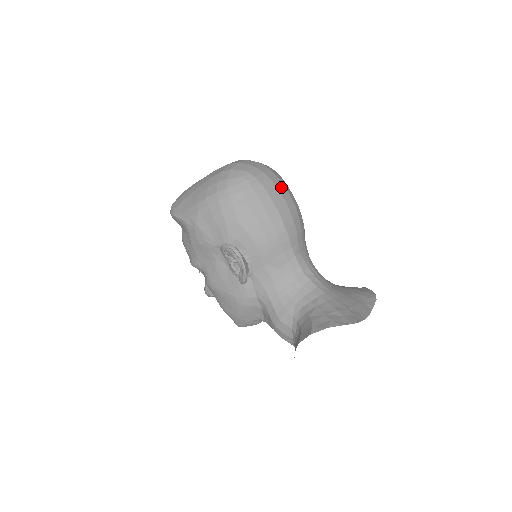
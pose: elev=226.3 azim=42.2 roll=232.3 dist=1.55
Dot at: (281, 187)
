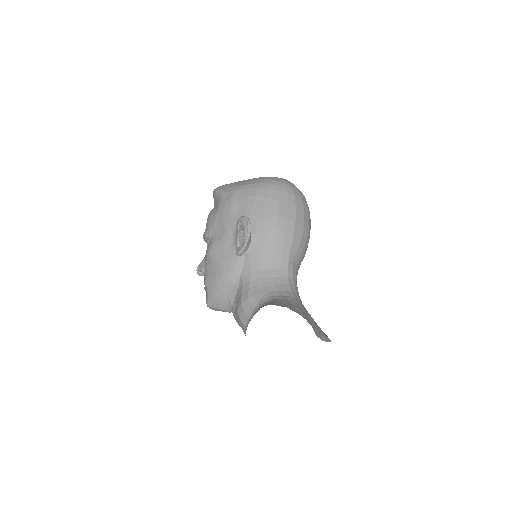
Dot at: (306, 210)
